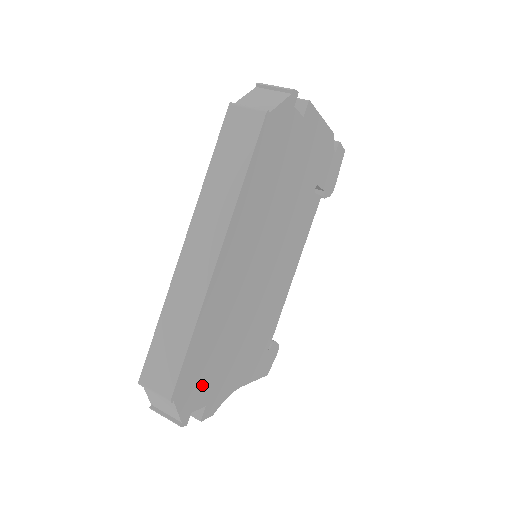
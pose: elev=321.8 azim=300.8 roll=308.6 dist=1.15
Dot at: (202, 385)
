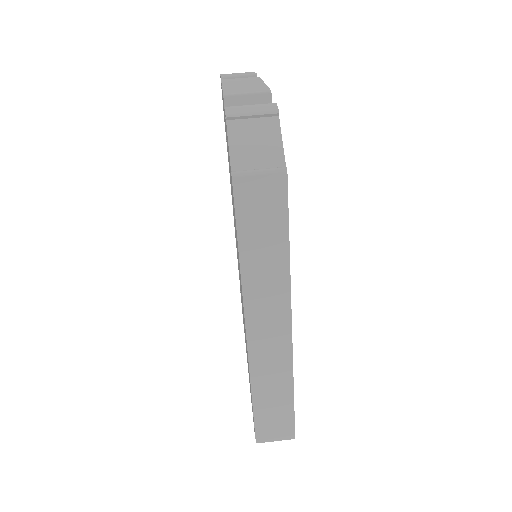
Dot at: occluded
